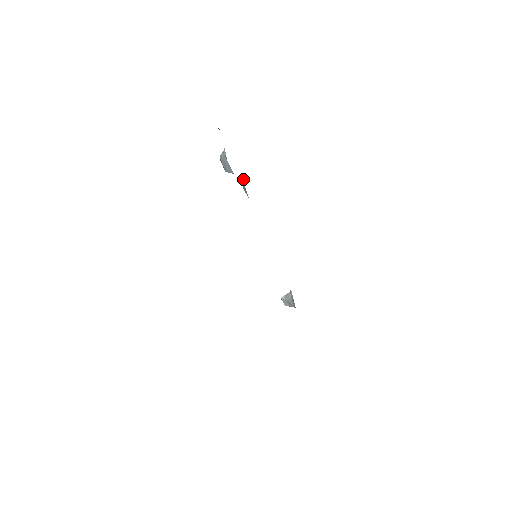
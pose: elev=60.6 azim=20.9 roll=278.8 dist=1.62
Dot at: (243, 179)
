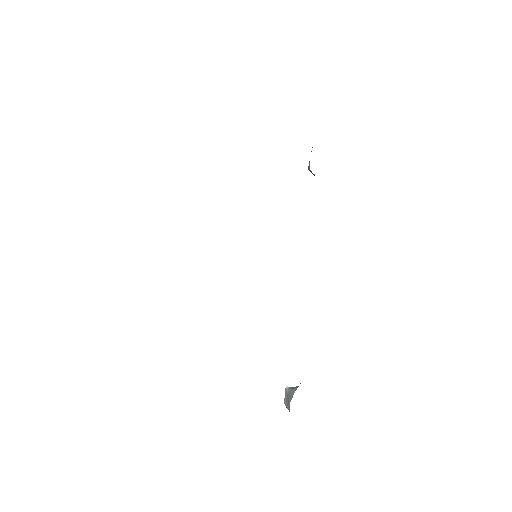
Dot at: occluded
